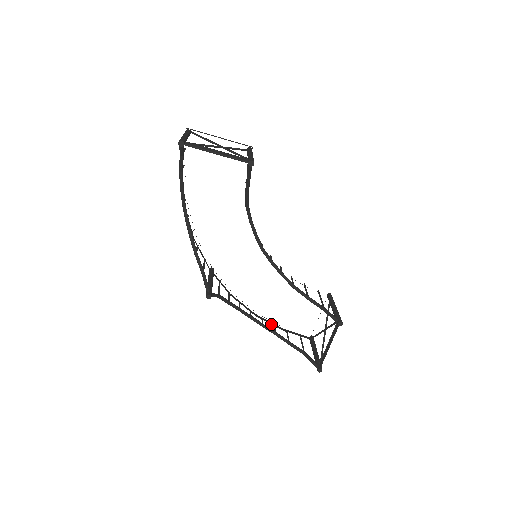
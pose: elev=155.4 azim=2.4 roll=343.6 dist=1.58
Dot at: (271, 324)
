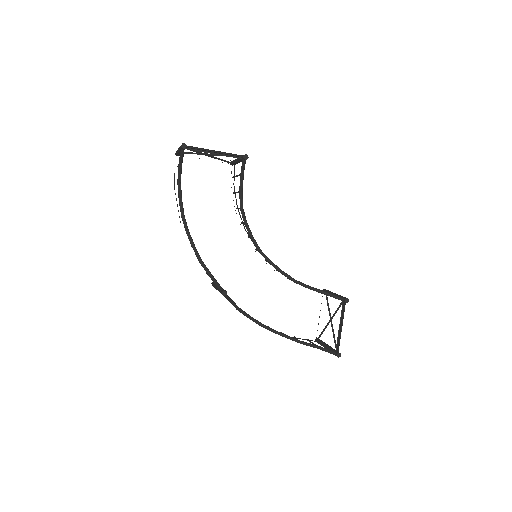
Dot at: occluded
